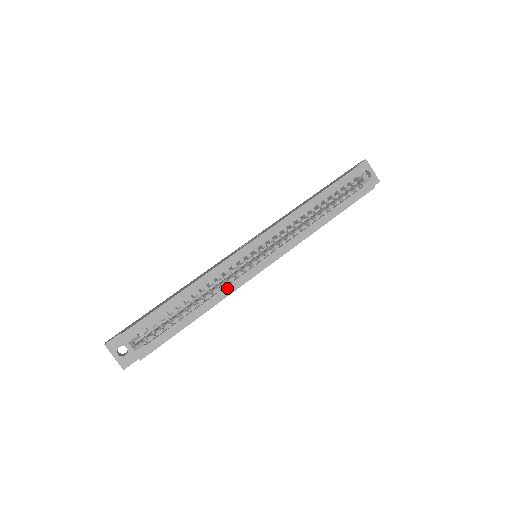
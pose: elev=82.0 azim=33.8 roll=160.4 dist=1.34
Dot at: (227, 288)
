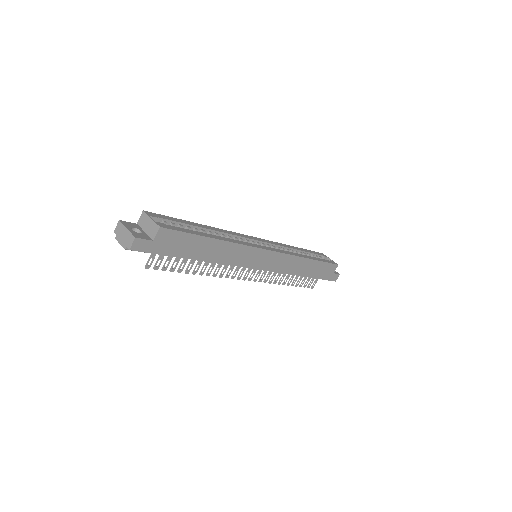
Dot at: (238, 241)
